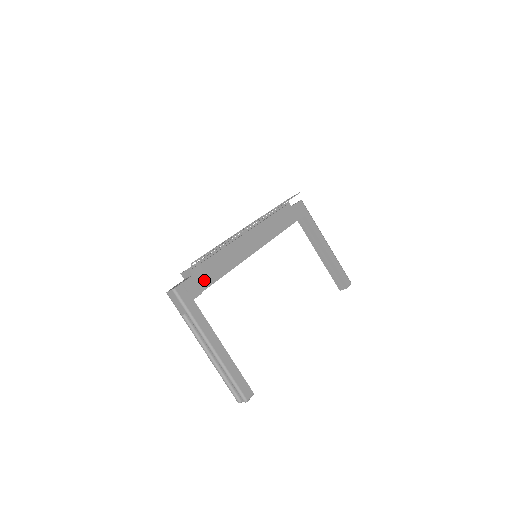
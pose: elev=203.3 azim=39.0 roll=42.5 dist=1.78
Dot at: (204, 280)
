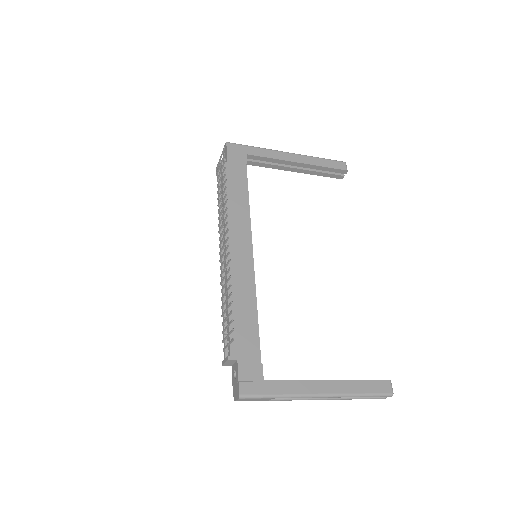
Dot at: (250, 350)
